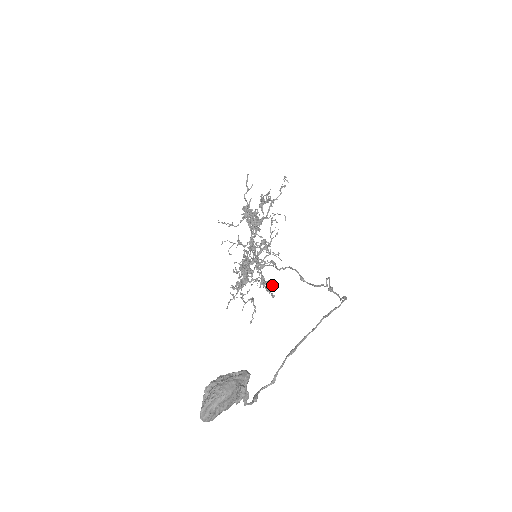
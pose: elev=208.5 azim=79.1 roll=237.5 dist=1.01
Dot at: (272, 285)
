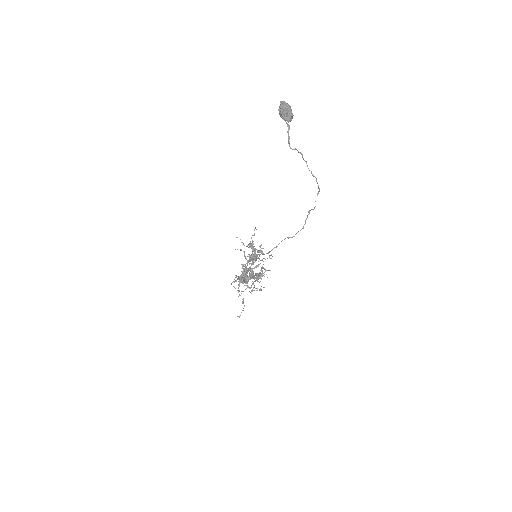
Dot at: (263, 273)
